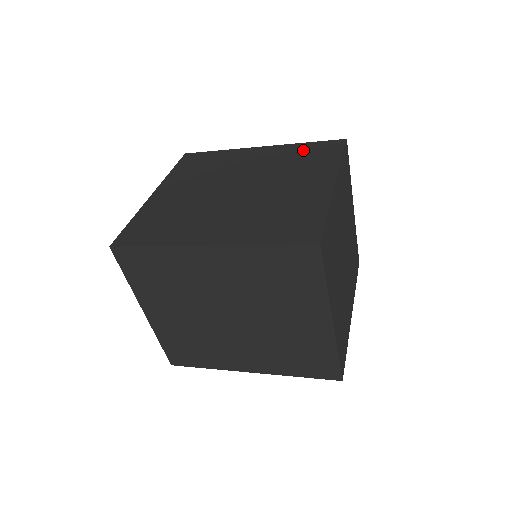
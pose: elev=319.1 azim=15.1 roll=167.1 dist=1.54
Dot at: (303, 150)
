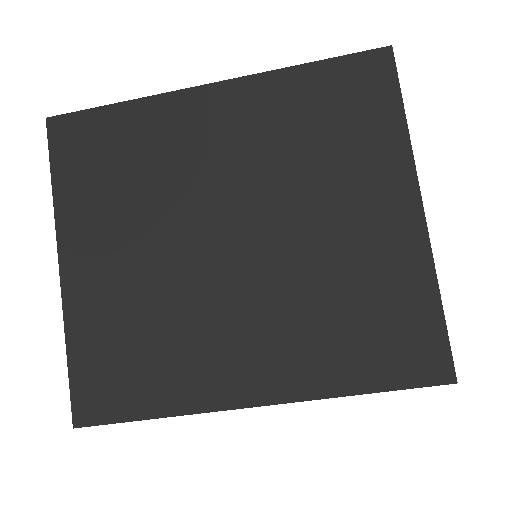
Dot at: occluded
